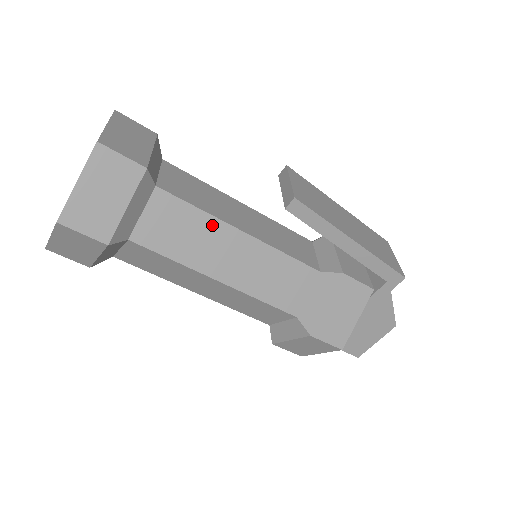
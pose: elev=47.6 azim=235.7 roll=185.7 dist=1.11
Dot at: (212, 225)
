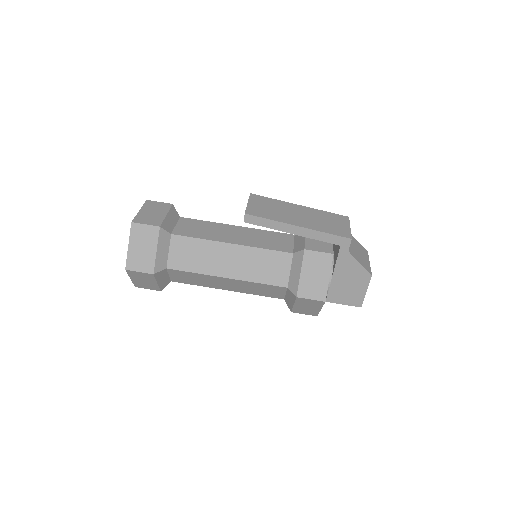
Dot at: (210, 246)
